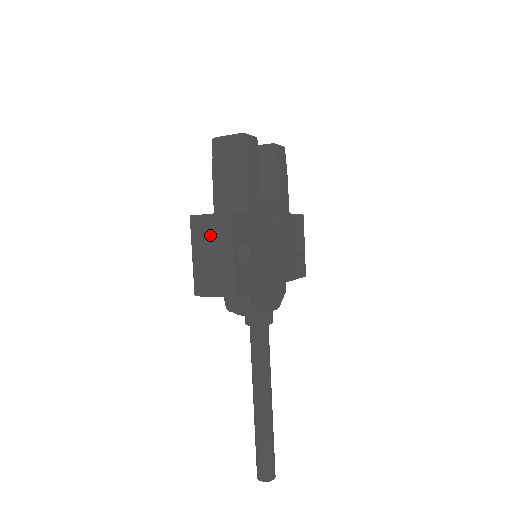
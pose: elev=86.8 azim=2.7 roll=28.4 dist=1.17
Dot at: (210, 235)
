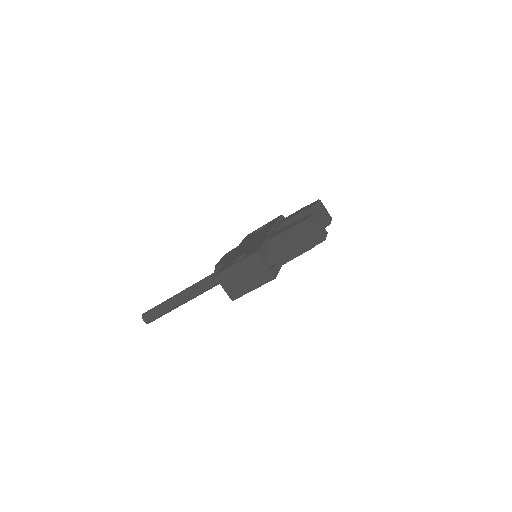
Dot at: (255, 272)
